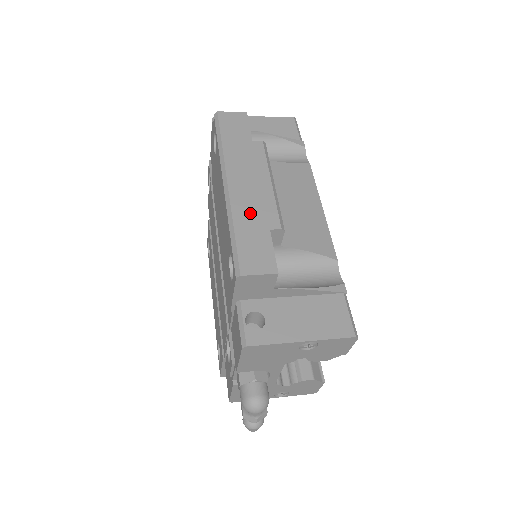
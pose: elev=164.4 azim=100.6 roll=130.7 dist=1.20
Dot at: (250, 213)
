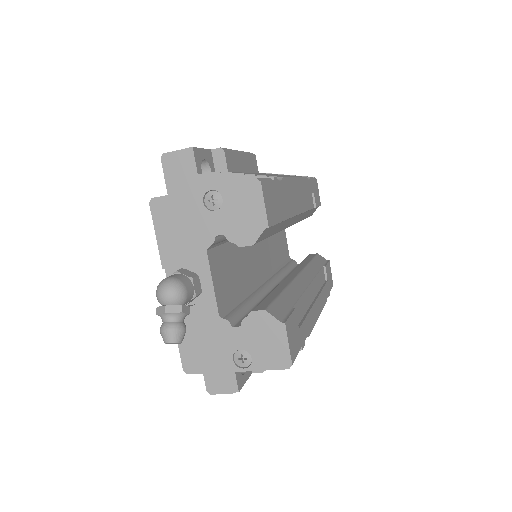
Dot at: occluded
